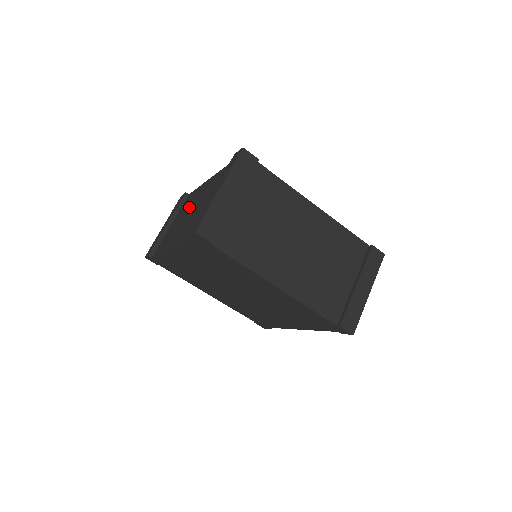
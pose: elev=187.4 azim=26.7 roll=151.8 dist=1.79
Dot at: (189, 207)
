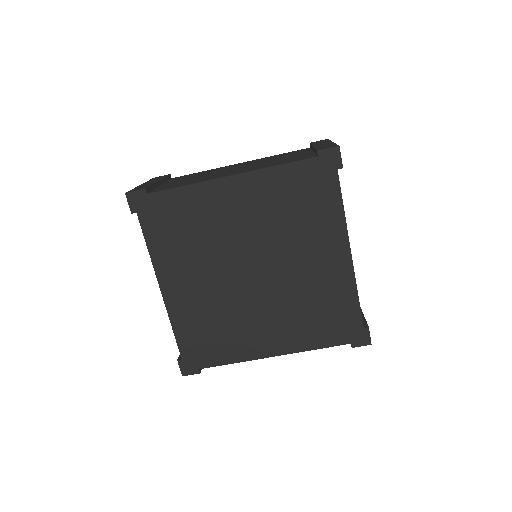
Dot at: (215, 171)
